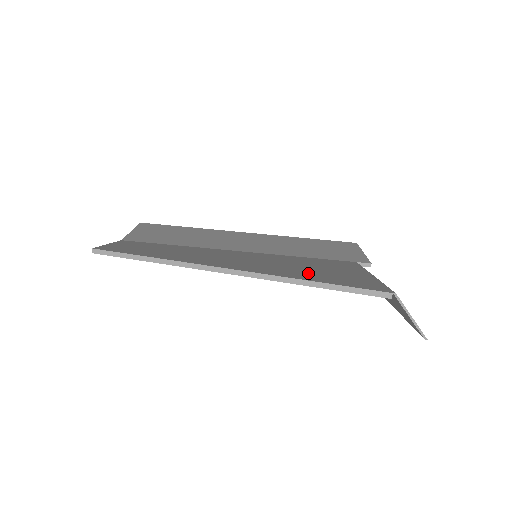
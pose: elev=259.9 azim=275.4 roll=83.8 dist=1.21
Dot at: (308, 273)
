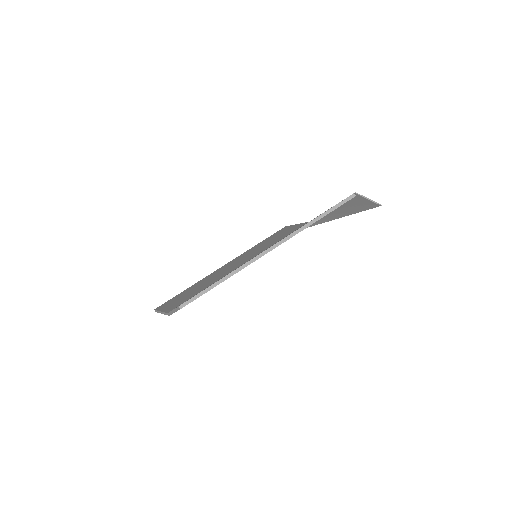
Dot at: occluded
